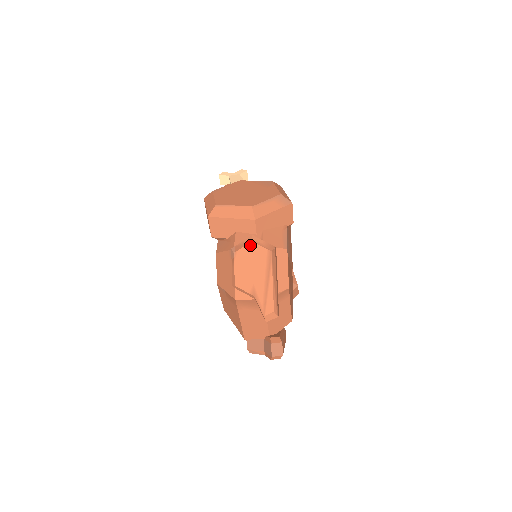
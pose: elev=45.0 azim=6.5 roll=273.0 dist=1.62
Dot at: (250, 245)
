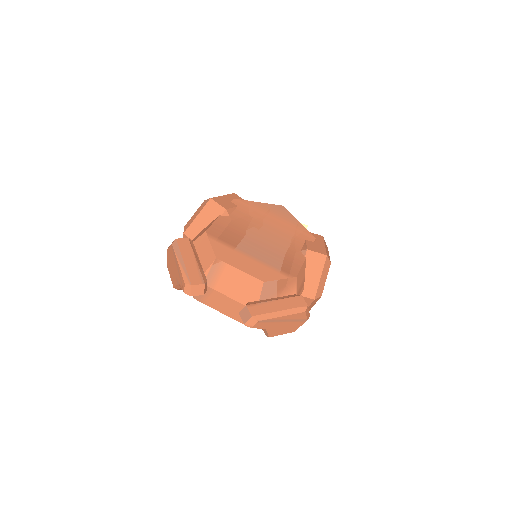
Dot at: (168, 252)
